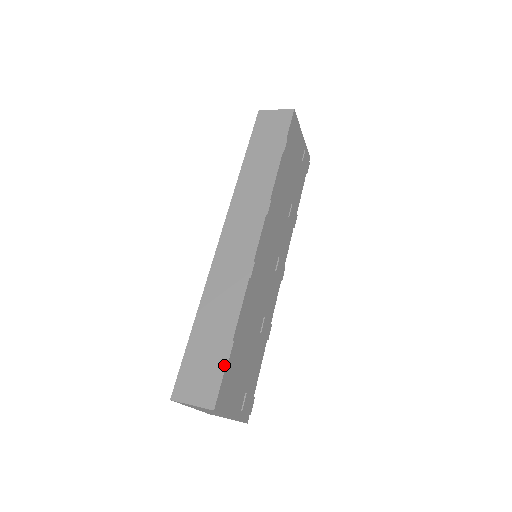
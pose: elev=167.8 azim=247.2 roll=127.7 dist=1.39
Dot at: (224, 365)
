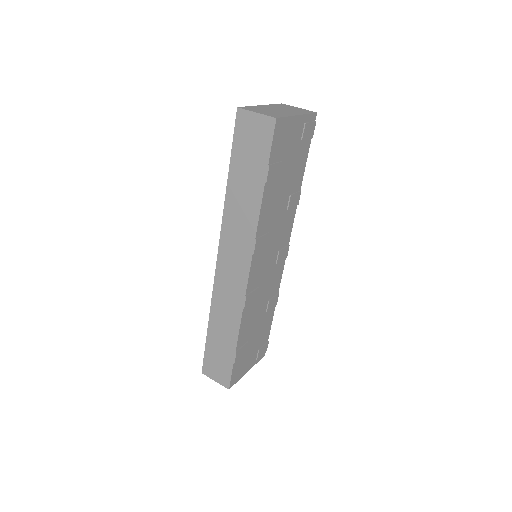
Dot at: (232, 365)
